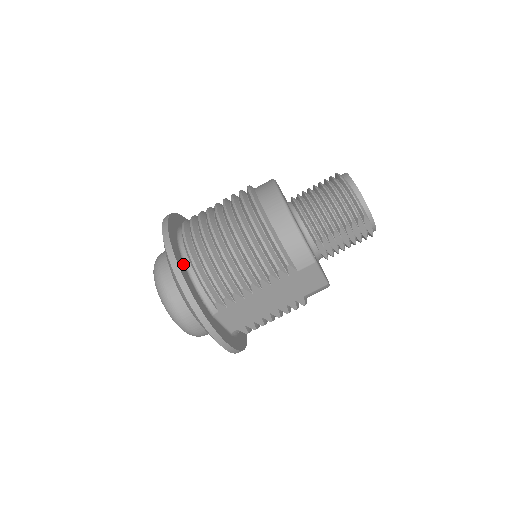
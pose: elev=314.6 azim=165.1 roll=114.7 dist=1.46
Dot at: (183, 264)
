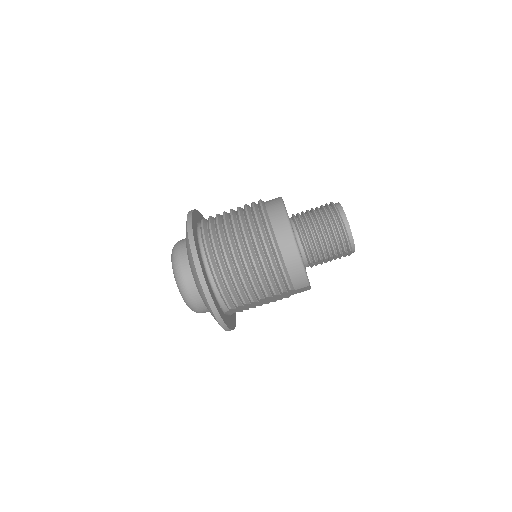
Dot at: (208, 280)
